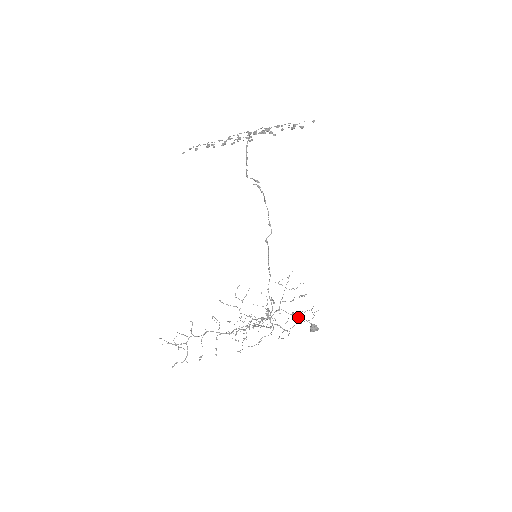
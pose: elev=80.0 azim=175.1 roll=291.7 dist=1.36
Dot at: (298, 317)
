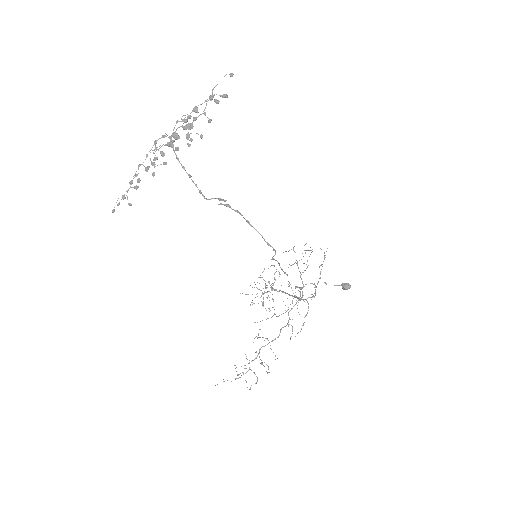
Dot at: occluded
